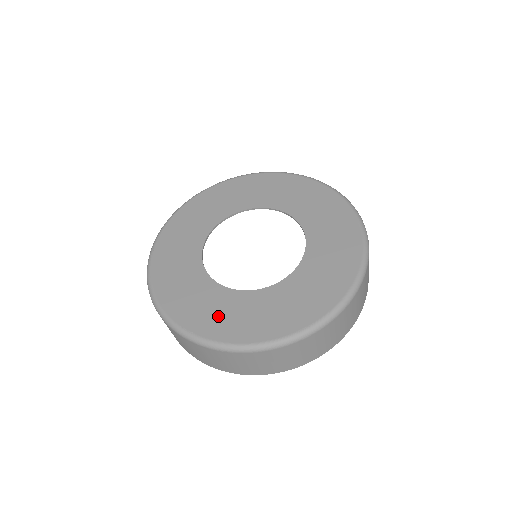
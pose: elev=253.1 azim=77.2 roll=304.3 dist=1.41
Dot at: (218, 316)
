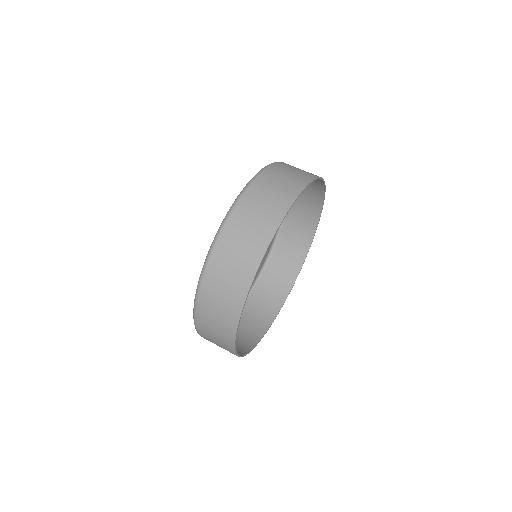
Dot at: occluded
